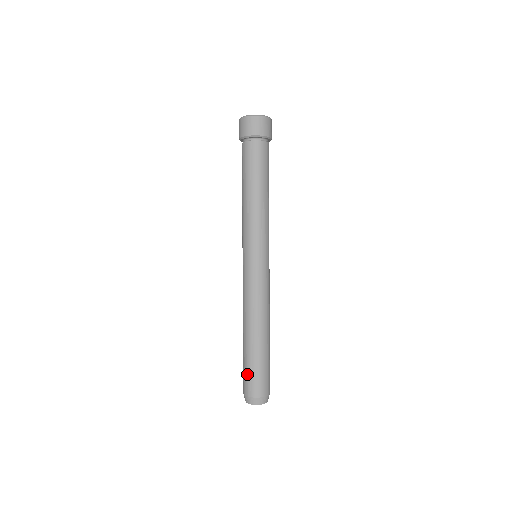
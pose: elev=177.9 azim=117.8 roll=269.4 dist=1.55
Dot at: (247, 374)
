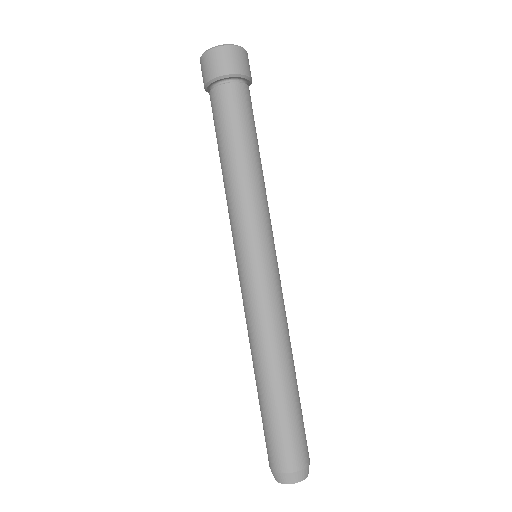
Dot at: occluded
